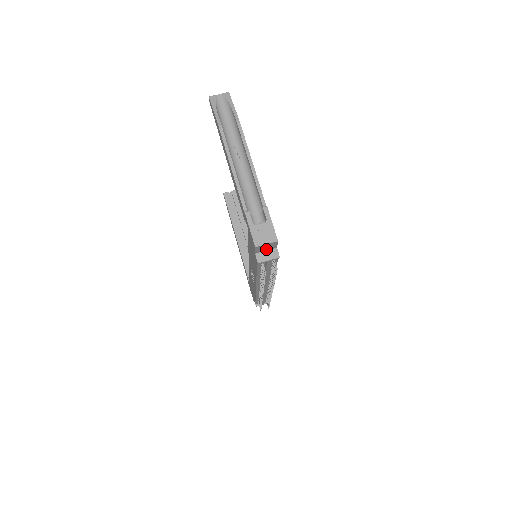
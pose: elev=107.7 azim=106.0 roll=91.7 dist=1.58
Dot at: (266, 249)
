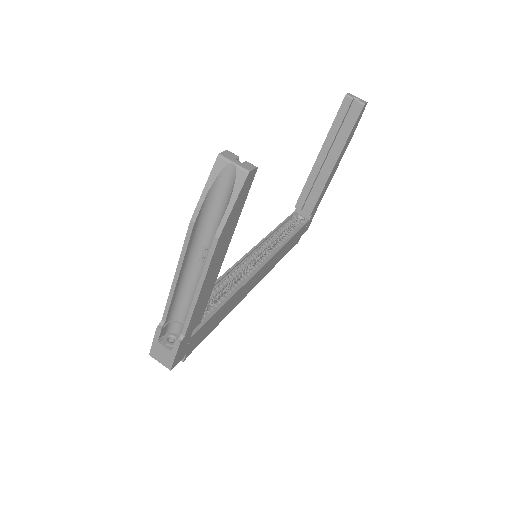
Dot at: occluded
